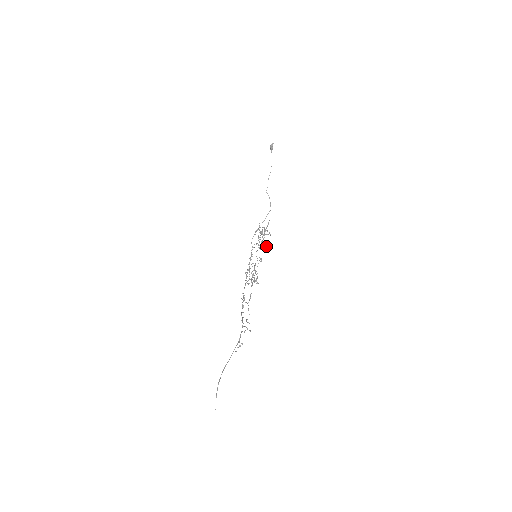
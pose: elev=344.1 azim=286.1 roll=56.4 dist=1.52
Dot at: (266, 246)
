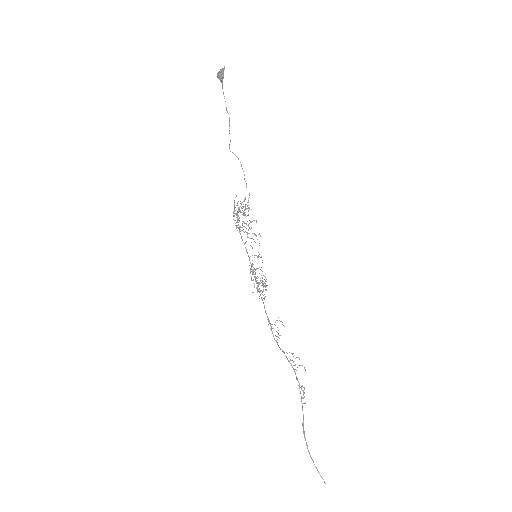
Dot at: (259, 234)
